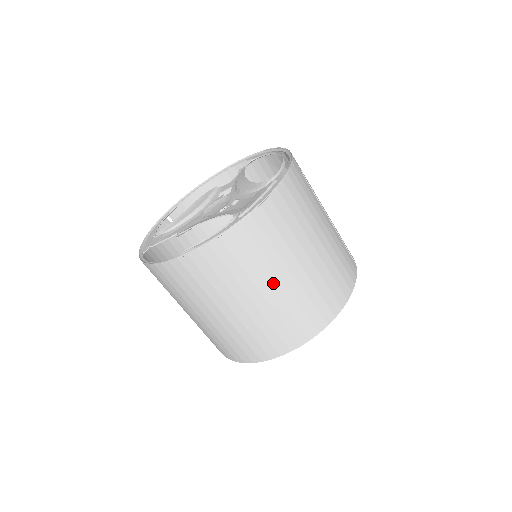
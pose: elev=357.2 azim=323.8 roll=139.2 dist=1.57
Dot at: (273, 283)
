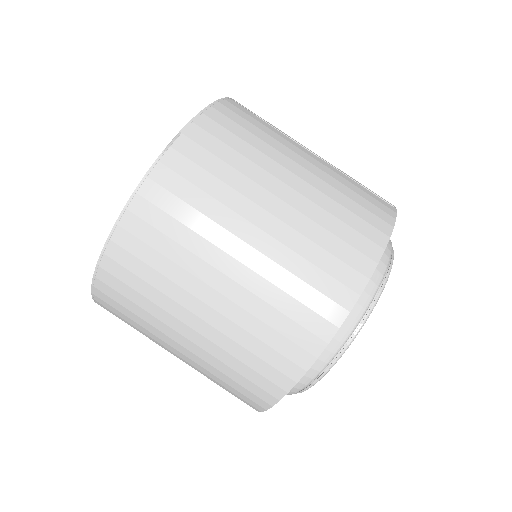
Dot at: (234, 251)
